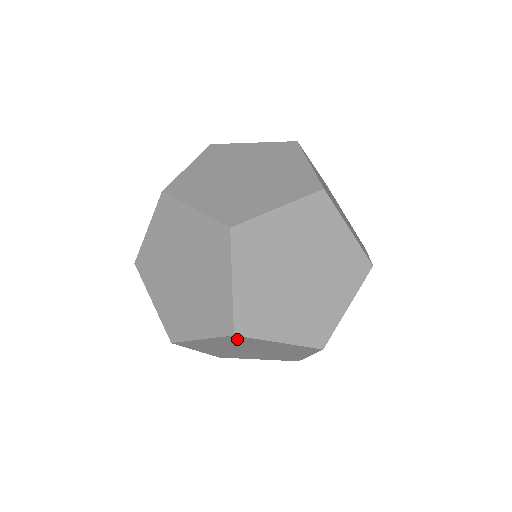
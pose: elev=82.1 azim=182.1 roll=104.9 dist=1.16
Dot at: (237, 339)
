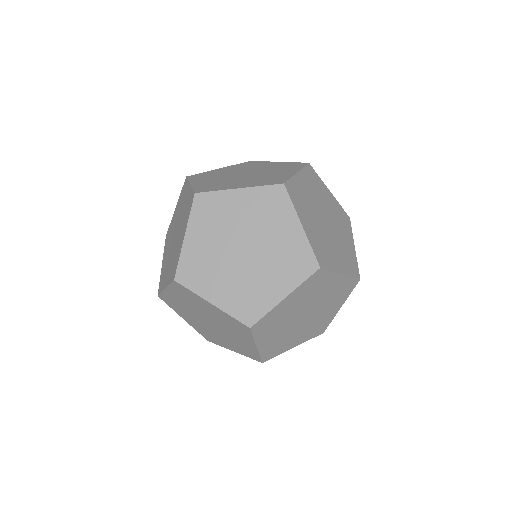
Dot at: (264, 325)
